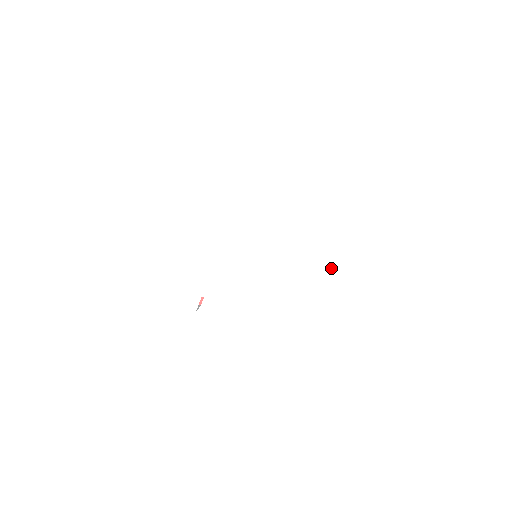
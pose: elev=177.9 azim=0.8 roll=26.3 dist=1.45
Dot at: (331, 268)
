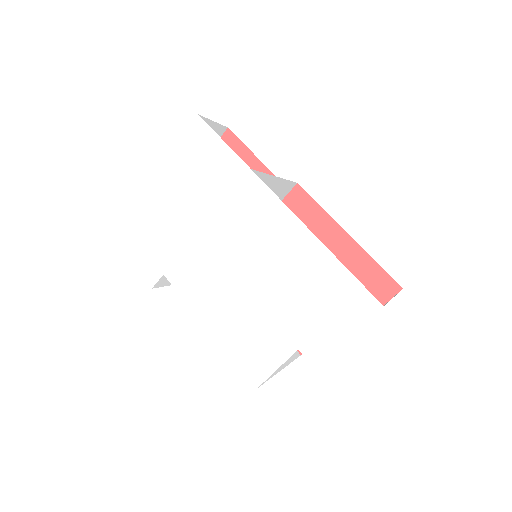
Dot at: (313, 314)
